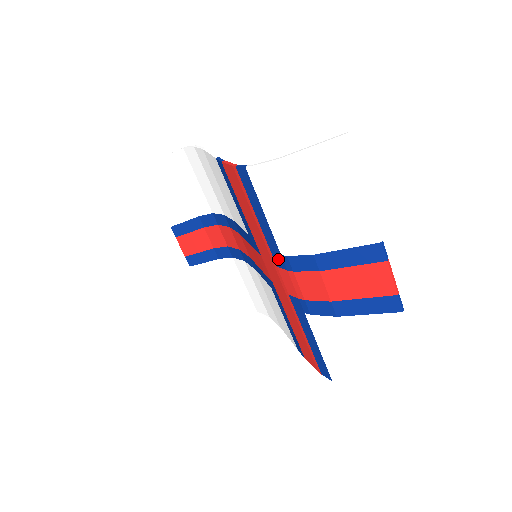
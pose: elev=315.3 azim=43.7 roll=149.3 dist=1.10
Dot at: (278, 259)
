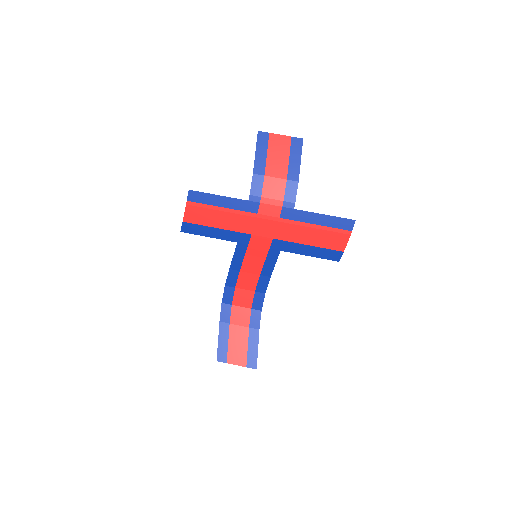
Dot at: (251, 207)
